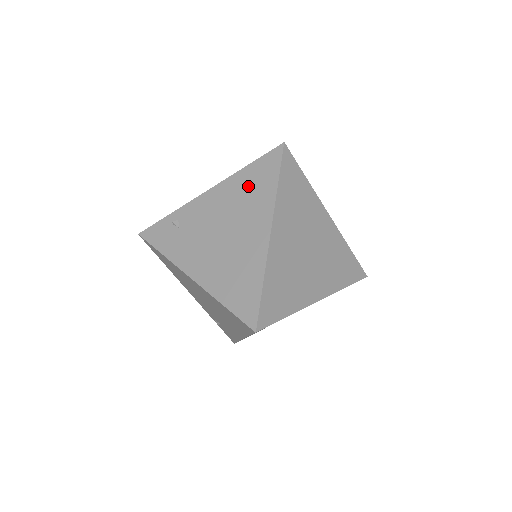
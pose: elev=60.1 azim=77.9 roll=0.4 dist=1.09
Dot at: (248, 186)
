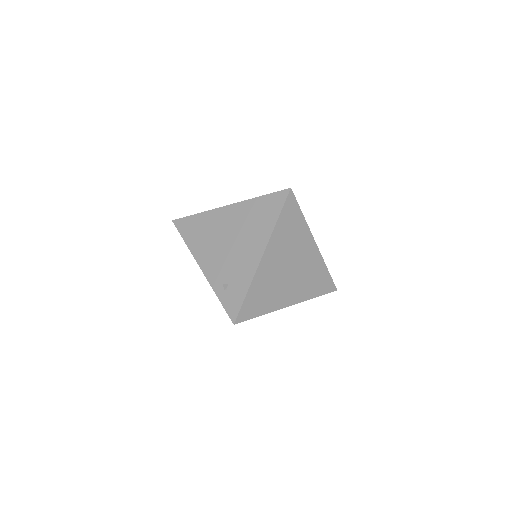
Dot at: occluded
